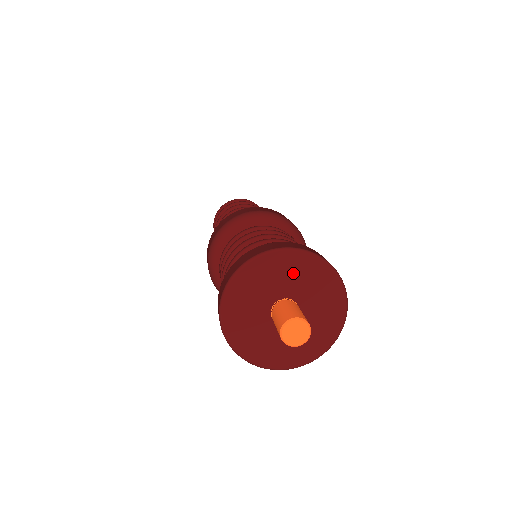
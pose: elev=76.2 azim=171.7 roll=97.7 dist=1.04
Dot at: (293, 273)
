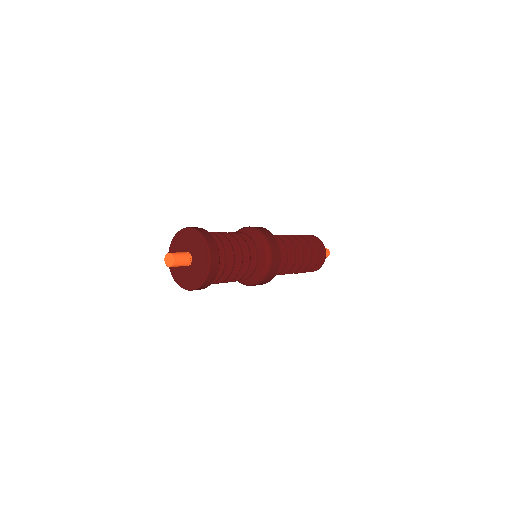
Dot at: (187, 239)
